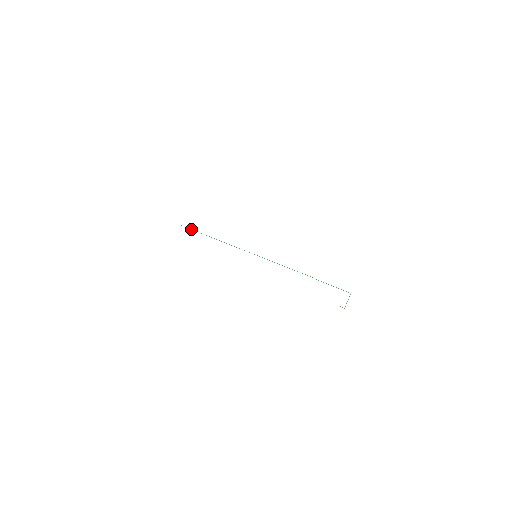
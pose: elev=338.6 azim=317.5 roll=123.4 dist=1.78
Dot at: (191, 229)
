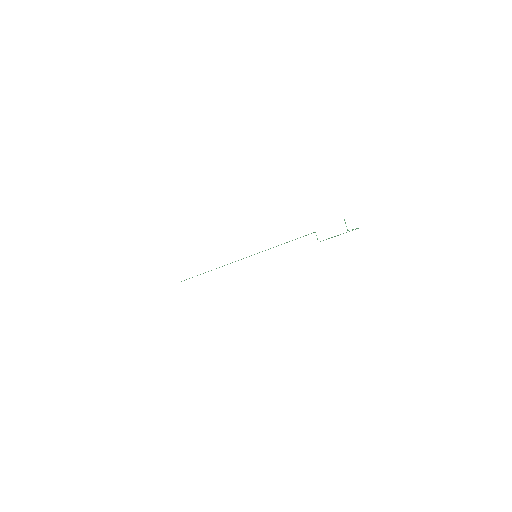
Dot at: (192, 277)
